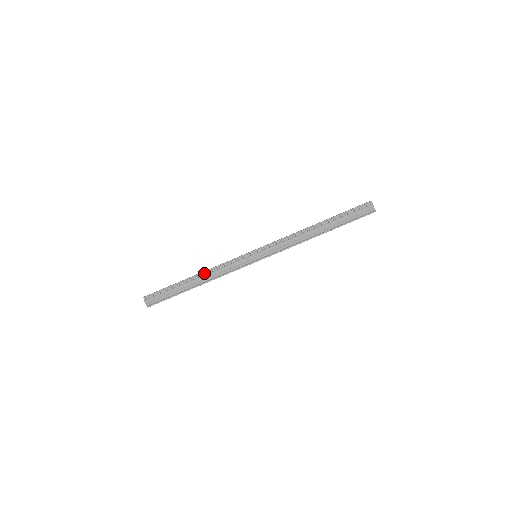
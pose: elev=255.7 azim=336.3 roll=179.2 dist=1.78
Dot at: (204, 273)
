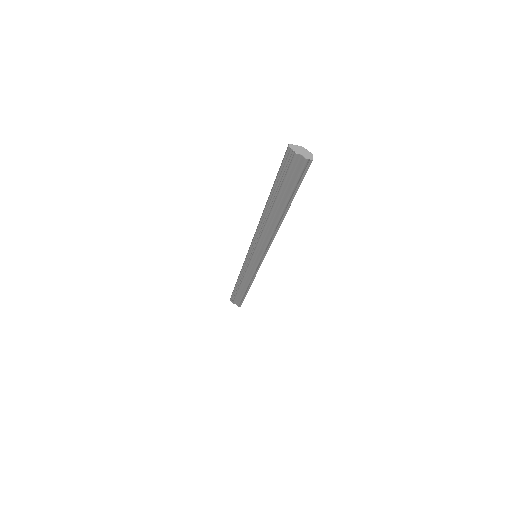
Dot at: (240, 279)
